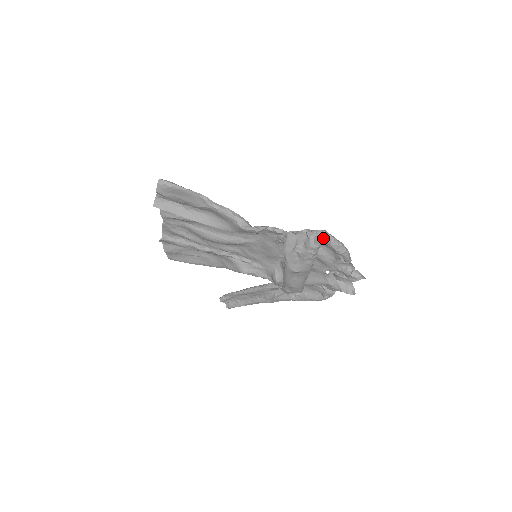
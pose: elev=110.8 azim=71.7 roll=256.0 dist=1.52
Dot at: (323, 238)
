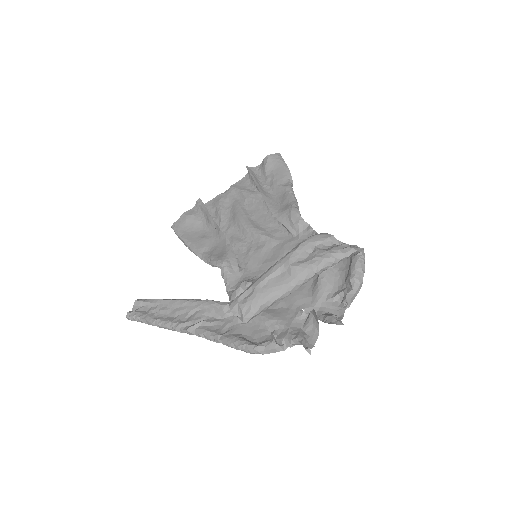
Dot at: (357, 249)
